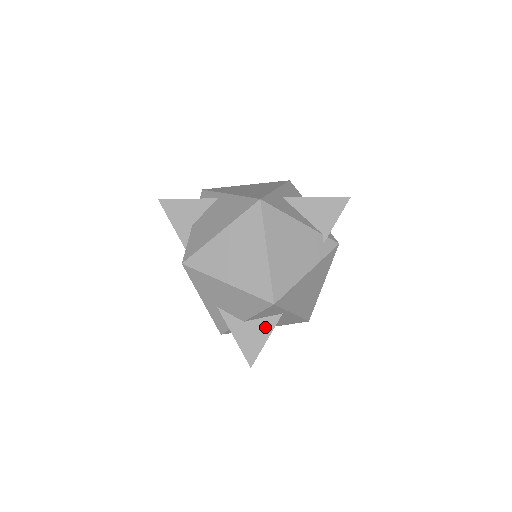
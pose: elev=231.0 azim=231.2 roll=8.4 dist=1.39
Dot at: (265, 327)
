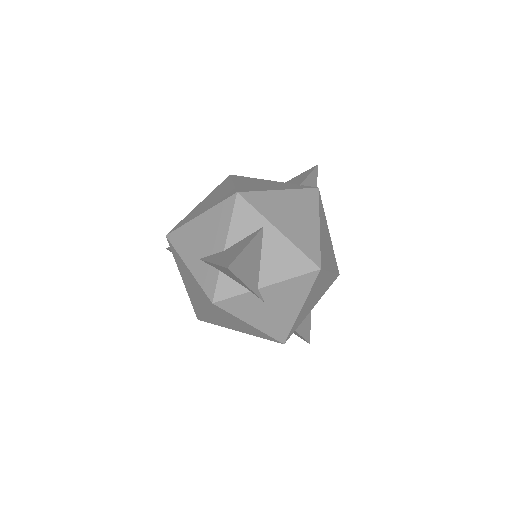
Dot at: (245, 241)
